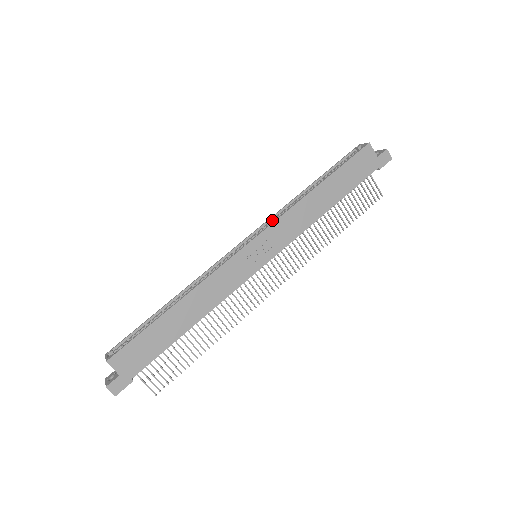
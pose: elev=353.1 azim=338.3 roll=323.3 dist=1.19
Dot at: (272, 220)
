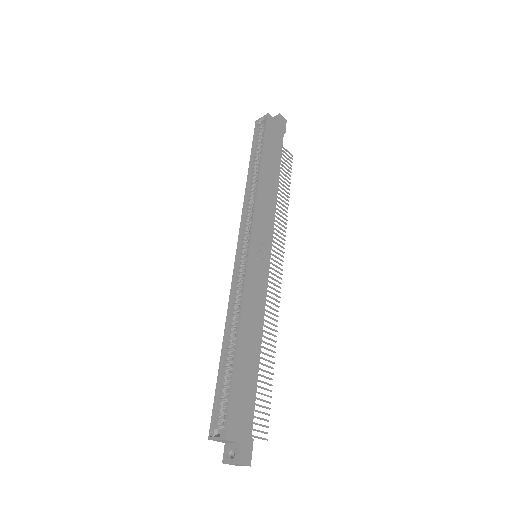
Dot at: (245, 218)
